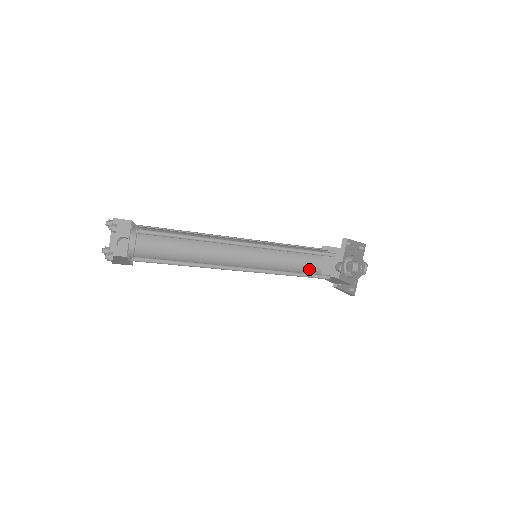
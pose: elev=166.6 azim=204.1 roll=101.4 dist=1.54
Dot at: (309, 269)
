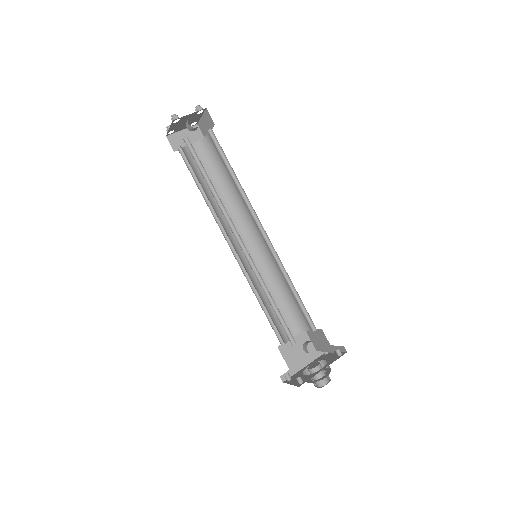
Dot at: (279, 329)
